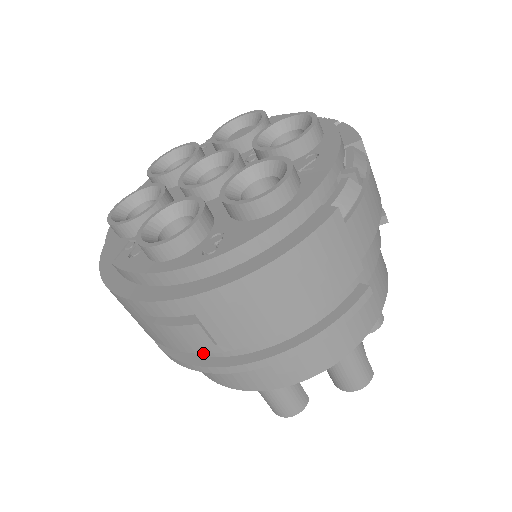
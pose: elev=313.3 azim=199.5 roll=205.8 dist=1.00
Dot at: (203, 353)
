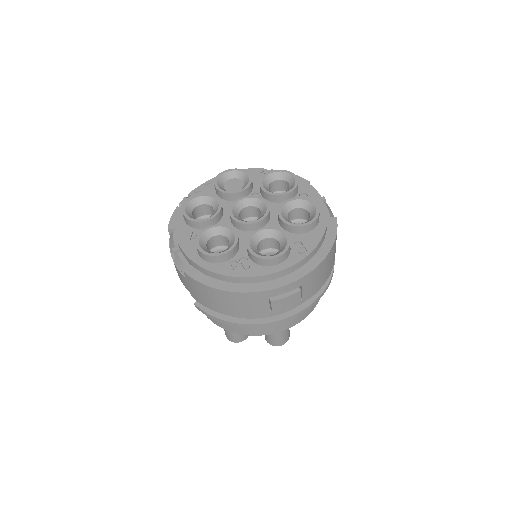
Dot at: occluded
